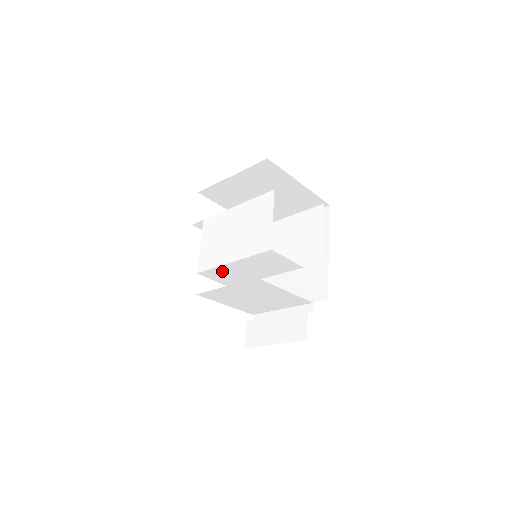
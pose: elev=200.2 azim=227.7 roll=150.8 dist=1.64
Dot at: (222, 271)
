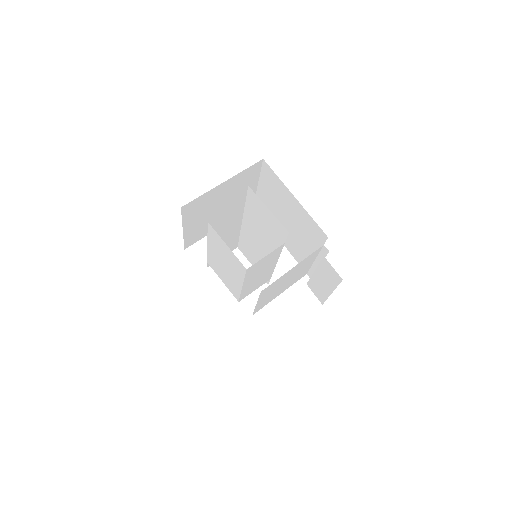
Dot at: (248, 289)
